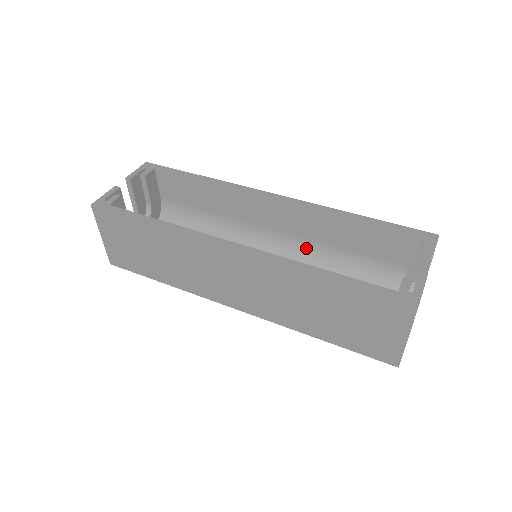
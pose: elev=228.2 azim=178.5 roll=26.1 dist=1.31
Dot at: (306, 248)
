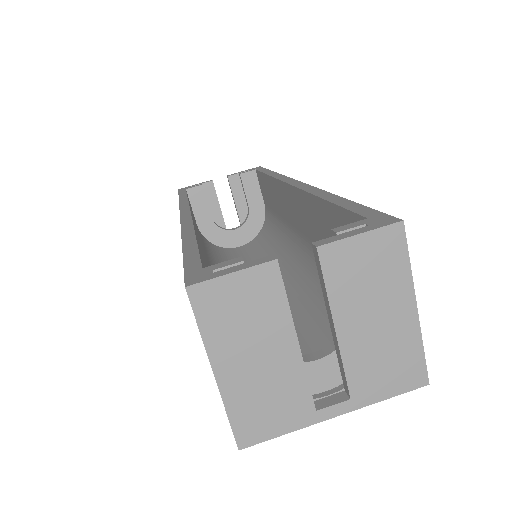
Dot at: occluded
